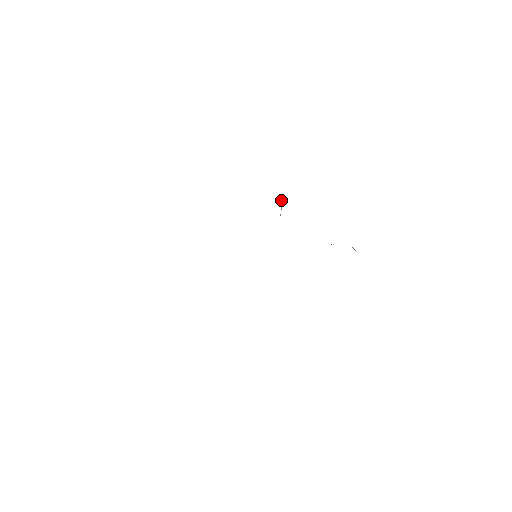
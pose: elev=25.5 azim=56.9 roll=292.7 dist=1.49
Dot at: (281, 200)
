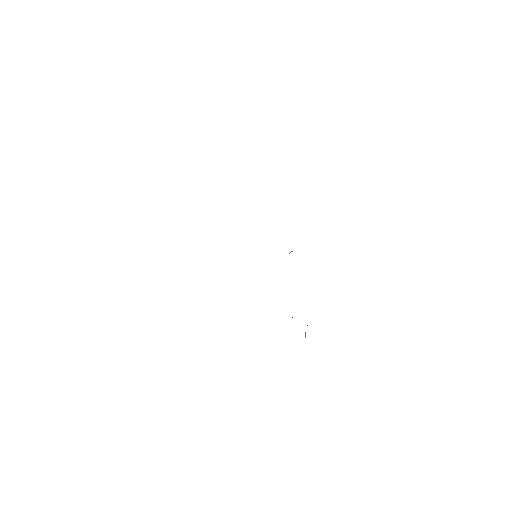
Dot at: occluded
